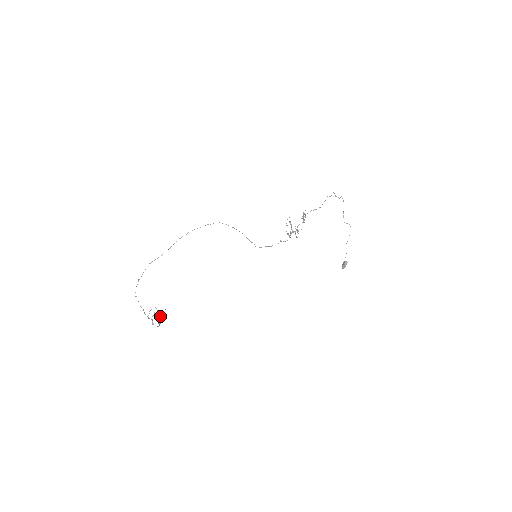
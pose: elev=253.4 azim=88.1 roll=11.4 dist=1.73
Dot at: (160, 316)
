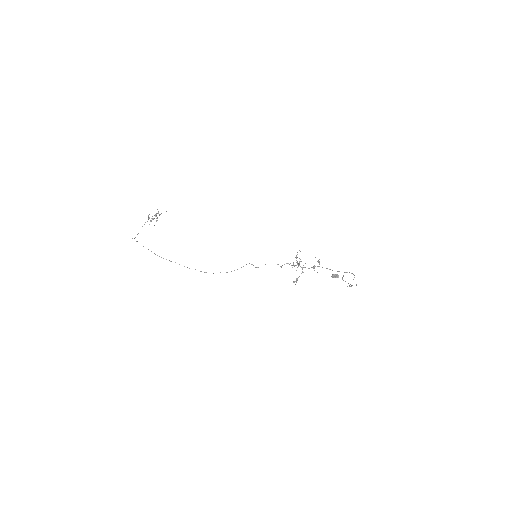
Dot at: occluded
